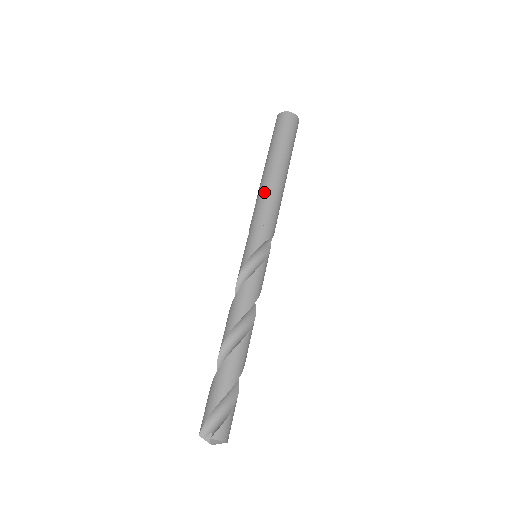
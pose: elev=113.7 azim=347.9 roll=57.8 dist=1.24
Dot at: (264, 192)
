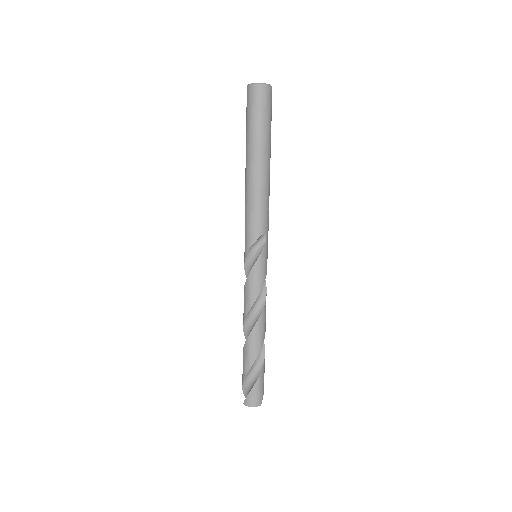
Dot at: (245, 194)
